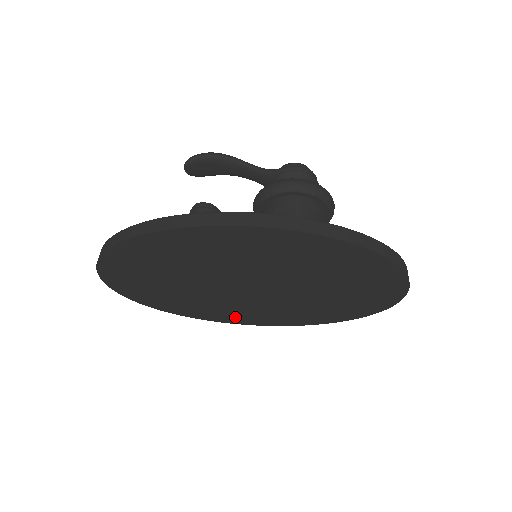
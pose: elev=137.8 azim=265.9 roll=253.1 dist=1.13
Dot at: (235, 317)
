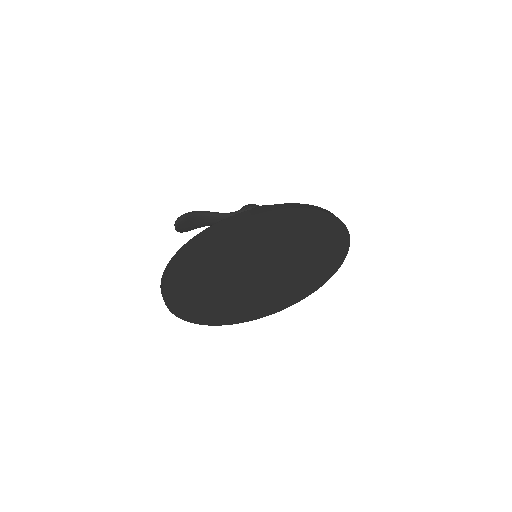
Dot at: (248, 313)
